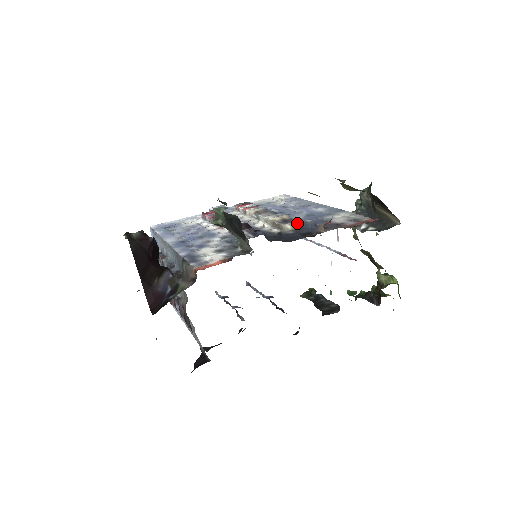
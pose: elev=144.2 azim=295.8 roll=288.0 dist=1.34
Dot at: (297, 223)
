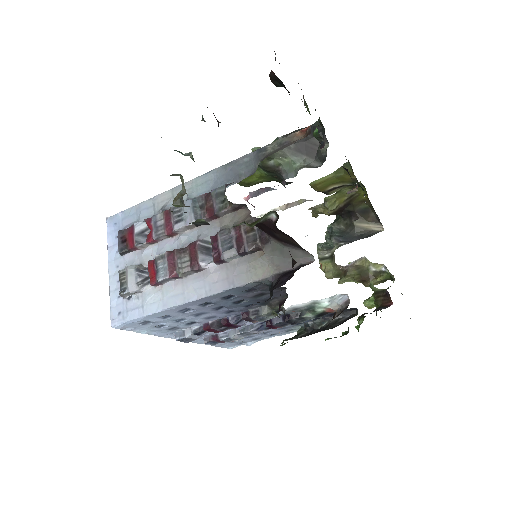
Dot at: occluded
